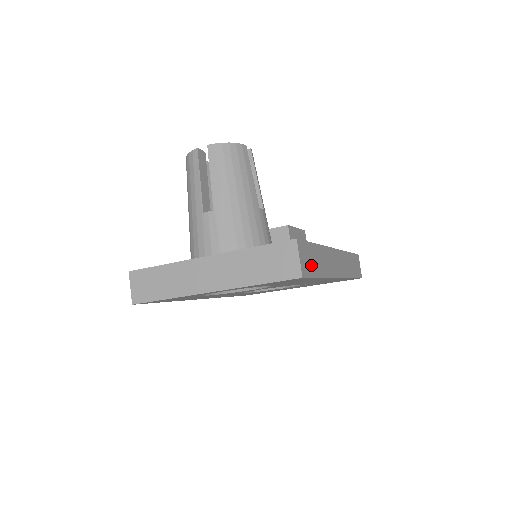
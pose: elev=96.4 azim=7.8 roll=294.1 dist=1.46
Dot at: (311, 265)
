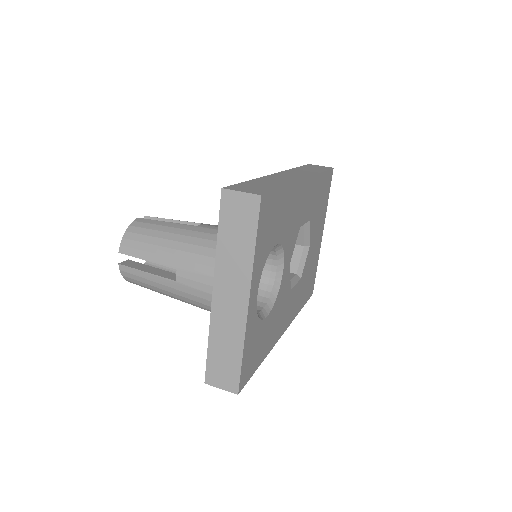
Dot at: (261, 188)
